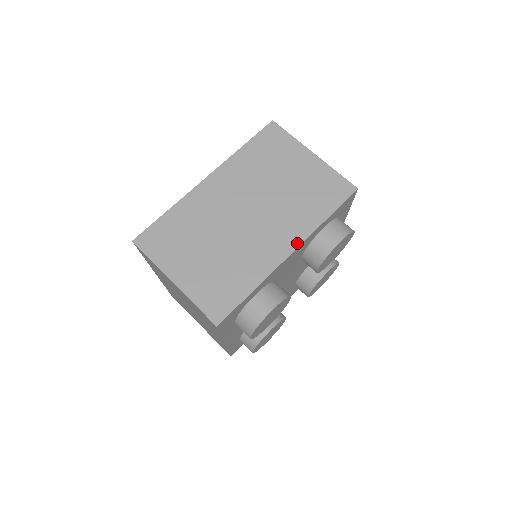
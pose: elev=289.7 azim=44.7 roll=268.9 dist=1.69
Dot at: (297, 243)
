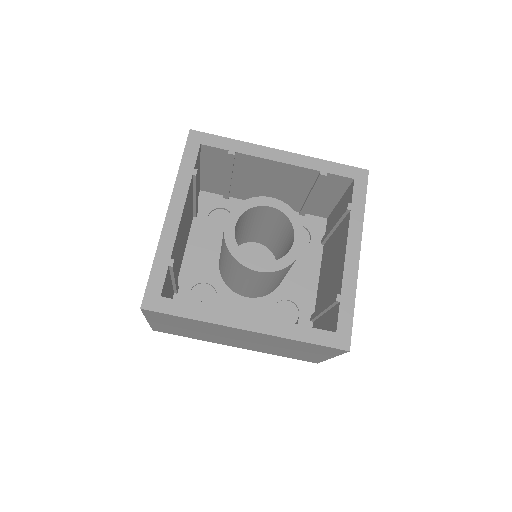
Dot at: occluded
